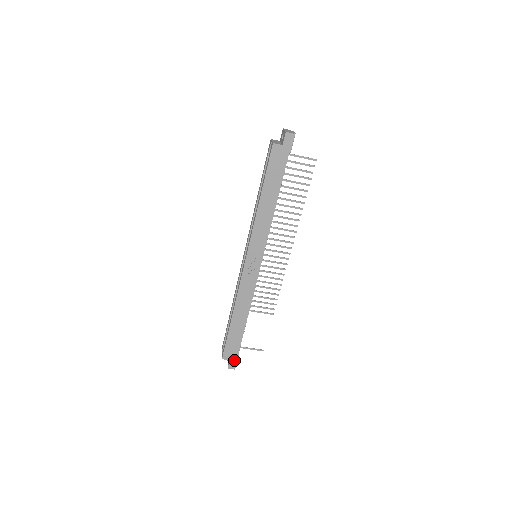
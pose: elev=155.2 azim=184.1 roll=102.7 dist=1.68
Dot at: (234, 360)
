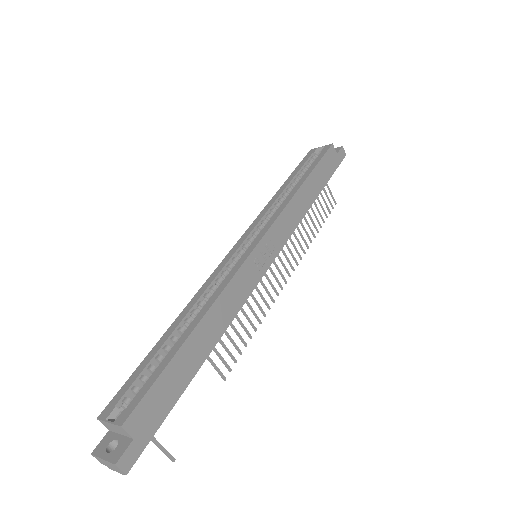
Dot at: (141, 443)
